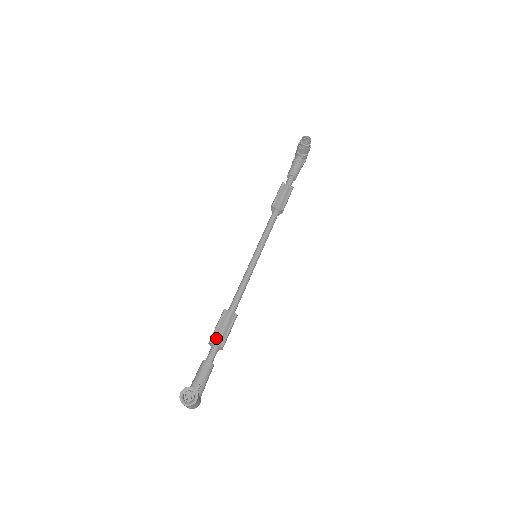
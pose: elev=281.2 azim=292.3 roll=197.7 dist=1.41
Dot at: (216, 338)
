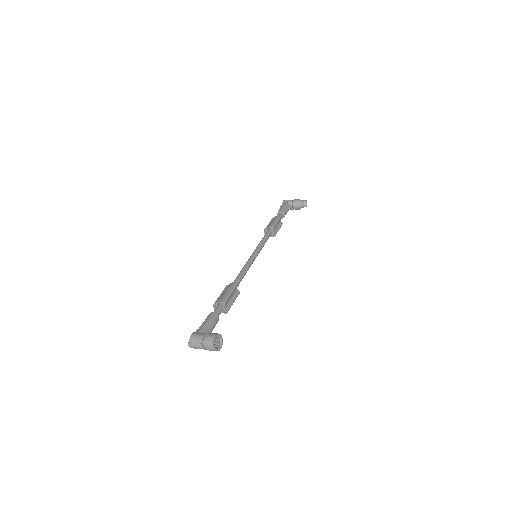
Dot at: (227, 302)
